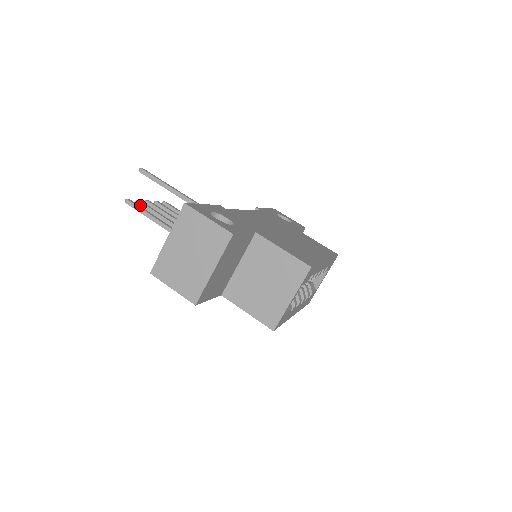
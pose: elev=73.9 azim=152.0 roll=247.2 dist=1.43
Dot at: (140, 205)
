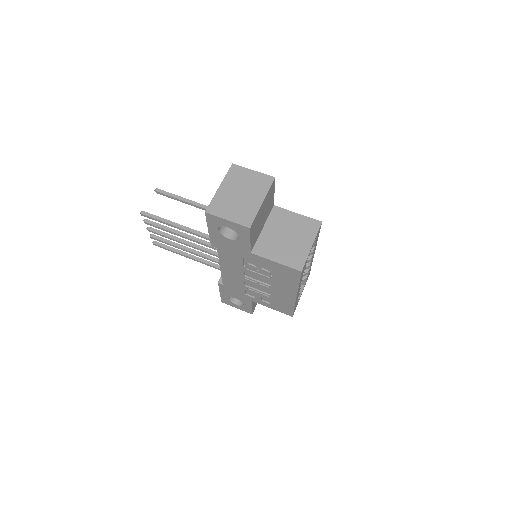
Dot at: (149, 222)
